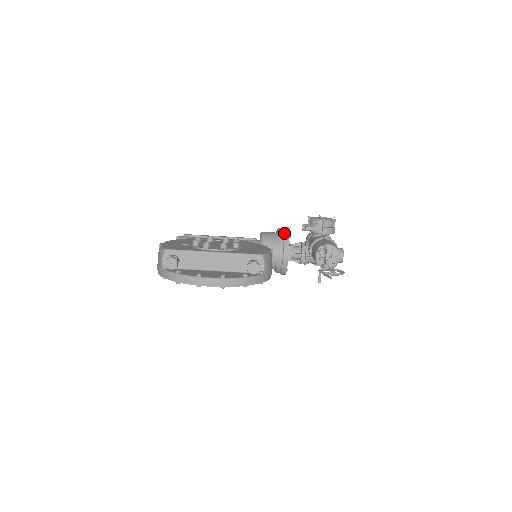
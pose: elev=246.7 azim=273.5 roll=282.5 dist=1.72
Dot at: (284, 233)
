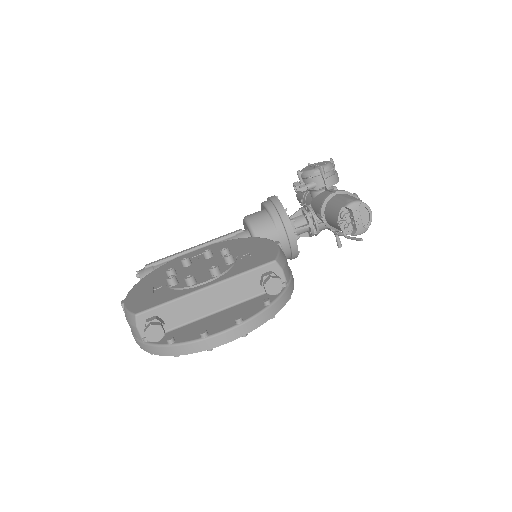
Dot at: (276, 207)
